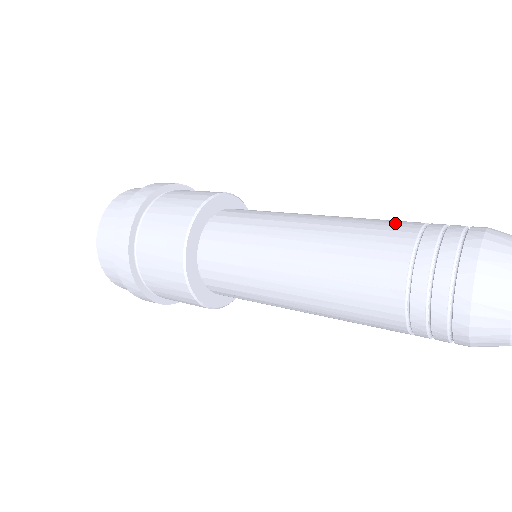
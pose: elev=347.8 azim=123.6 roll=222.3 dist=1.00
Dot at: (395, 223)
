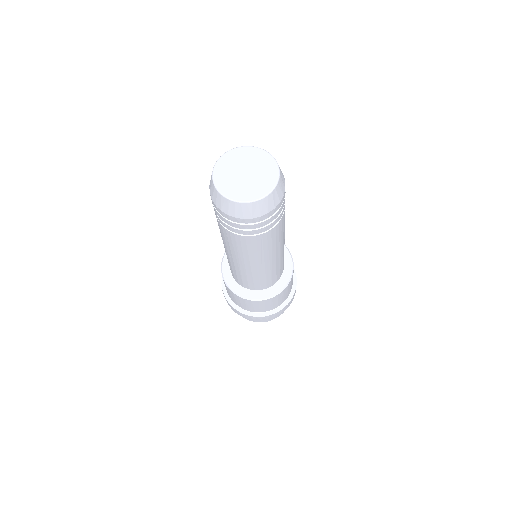
Dot at: occluded
